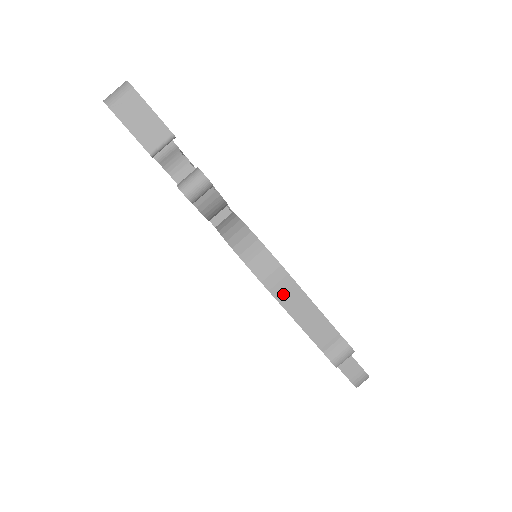
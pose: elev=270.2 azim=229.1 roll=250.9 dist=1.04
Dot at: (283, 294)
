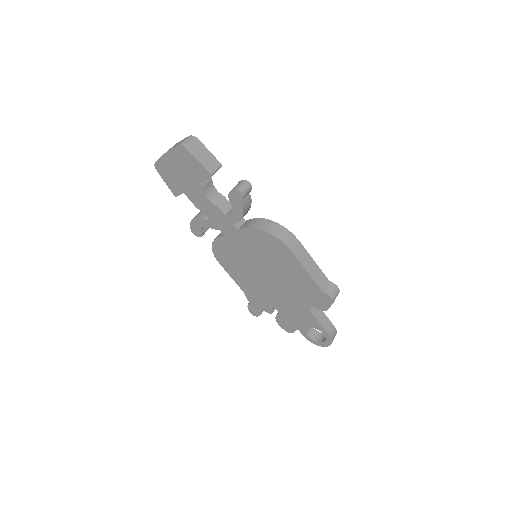
Dot at: (299, 254)
